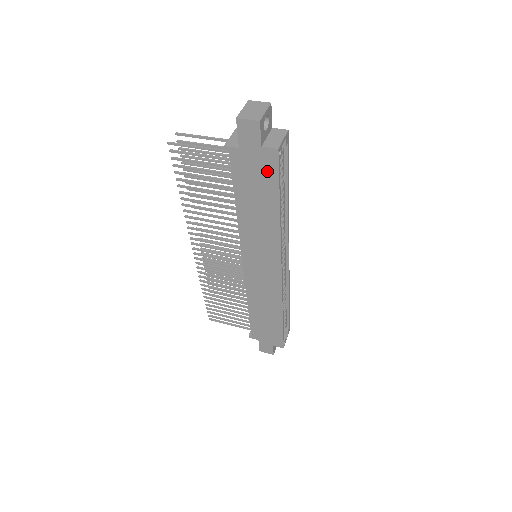
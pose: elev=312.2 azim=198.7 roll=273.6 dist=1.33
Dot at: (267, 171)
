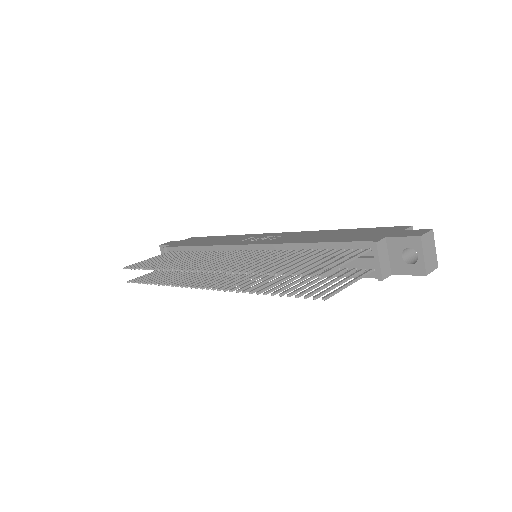
Dot at: occluded
